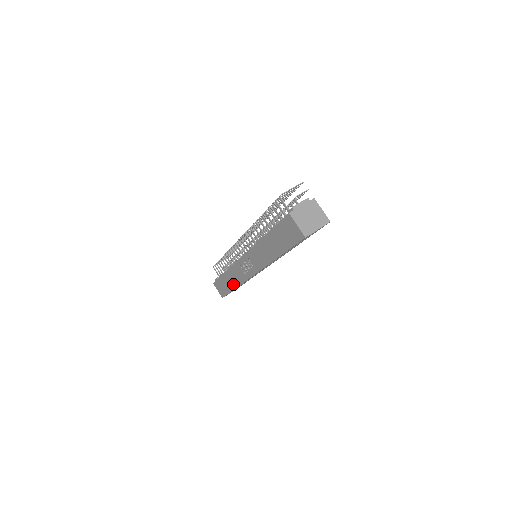
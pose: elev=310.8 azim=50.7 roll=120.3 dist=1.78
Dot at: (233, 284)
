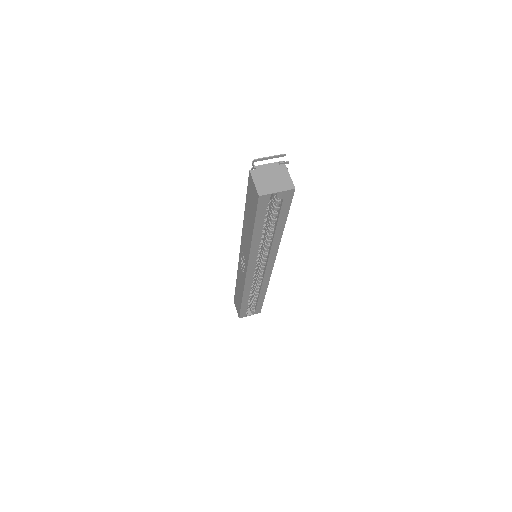
Dot at: (240, 294)
